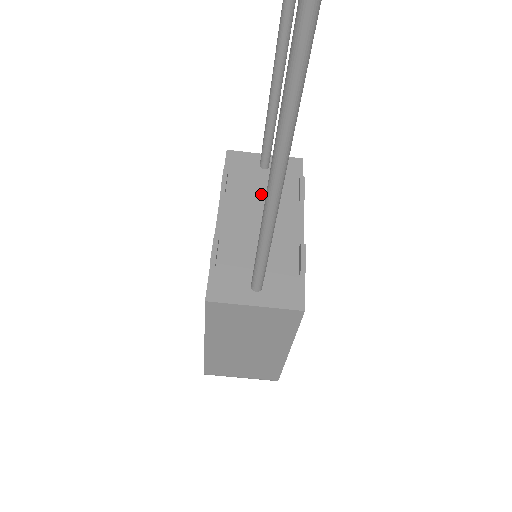
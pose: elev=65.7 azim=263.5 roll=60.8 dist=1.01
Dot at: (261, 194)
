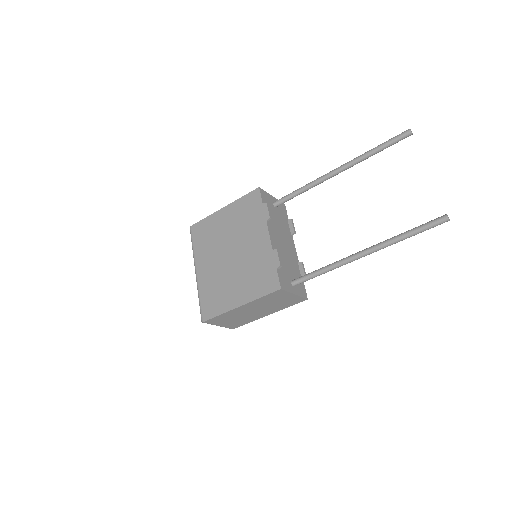
Dot at: (279, 225)
